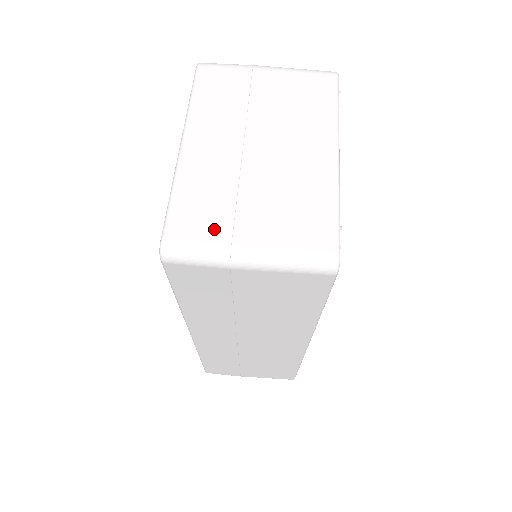
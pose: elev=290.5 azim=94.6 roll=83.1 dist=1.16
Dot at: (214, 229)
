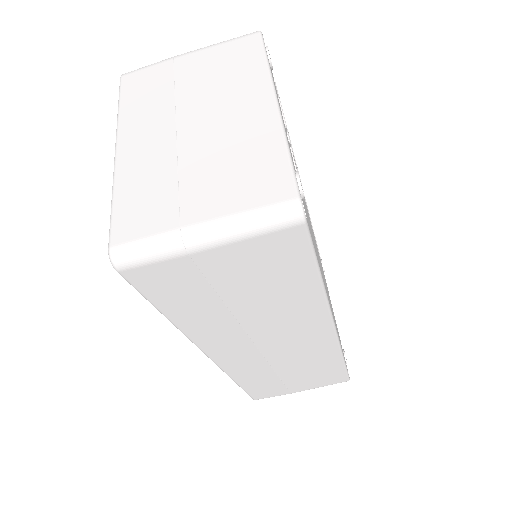
Dot at: (160, 218)
